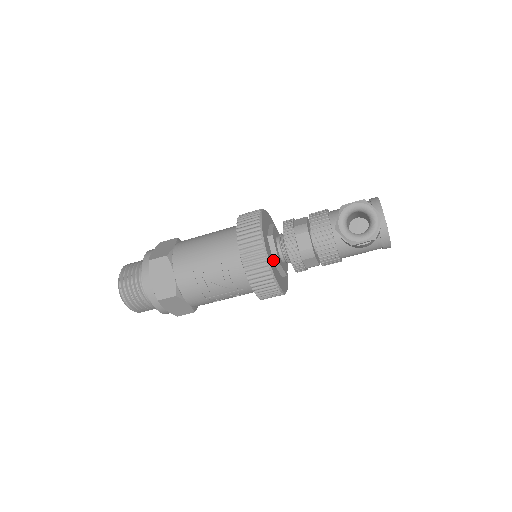
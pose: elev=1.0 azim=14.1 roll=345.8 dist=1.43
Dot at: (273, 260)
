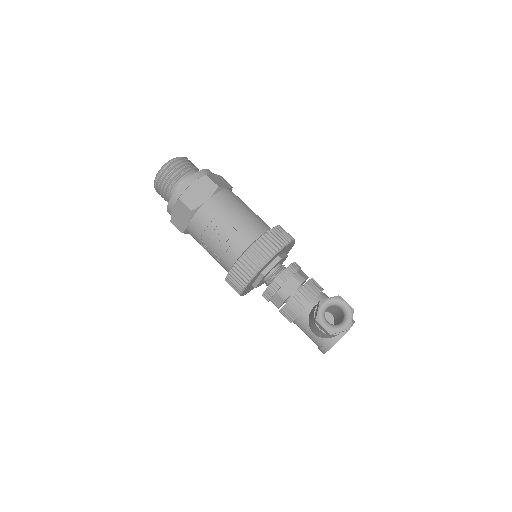
Dot at: (263, 270)
